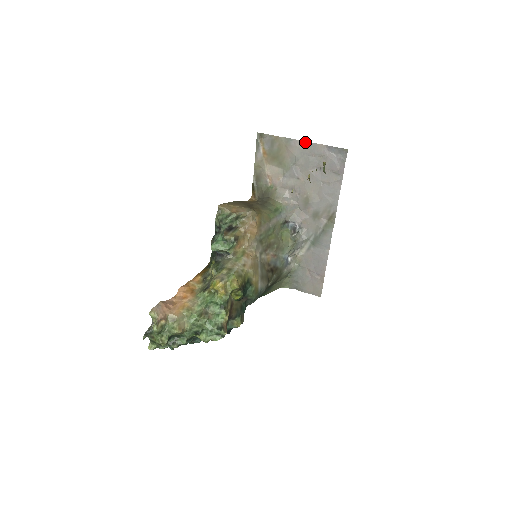
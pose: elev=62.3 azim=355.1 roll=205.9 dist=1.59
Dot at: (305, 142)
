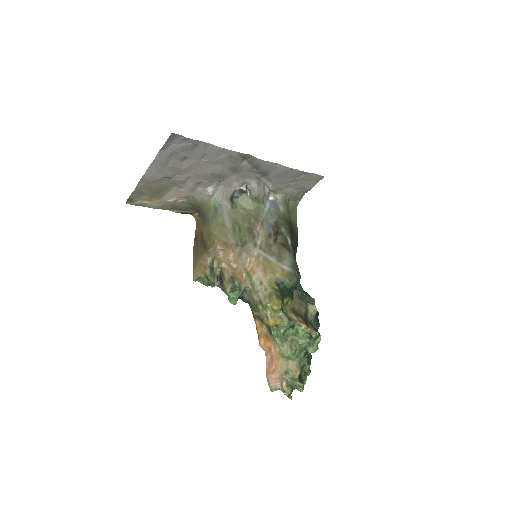
Dot at: (149, 168)
